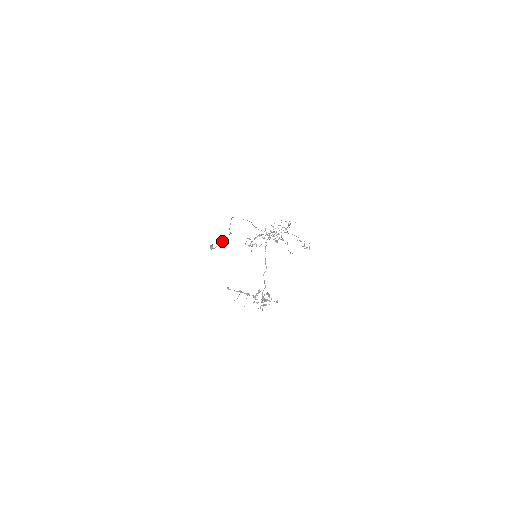
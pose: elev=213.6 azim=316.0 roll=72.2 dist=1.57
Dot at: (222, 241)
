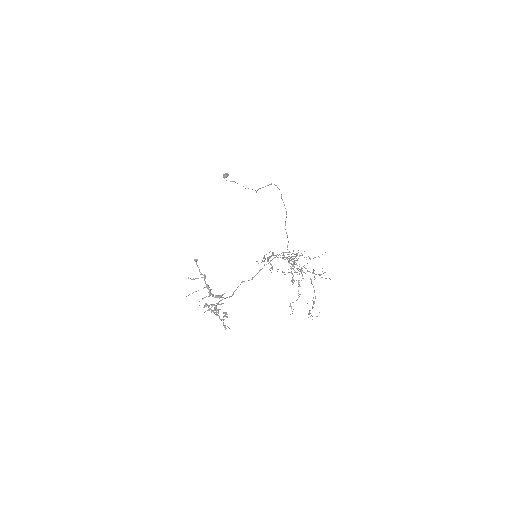
Dot at: occluded
